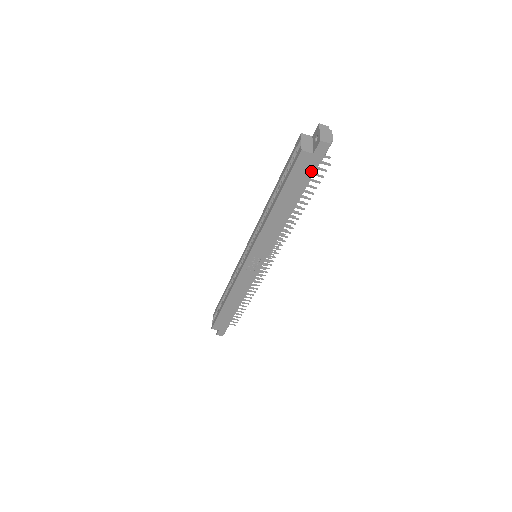
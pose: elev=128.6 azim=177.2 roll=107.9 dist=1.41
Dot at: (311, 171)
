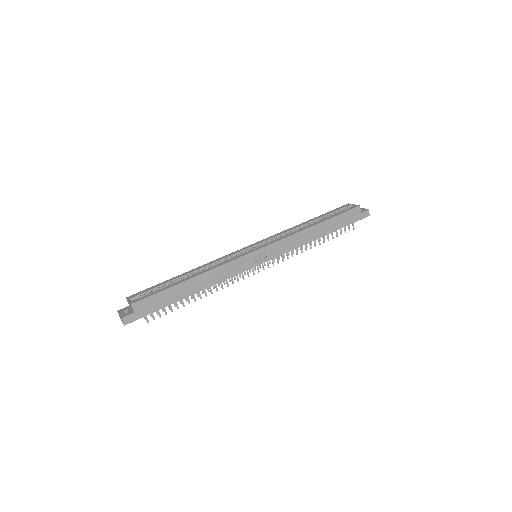
Dot at: (351, 221)
